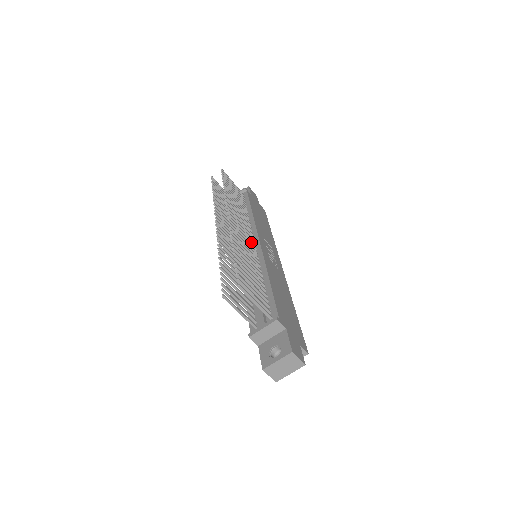
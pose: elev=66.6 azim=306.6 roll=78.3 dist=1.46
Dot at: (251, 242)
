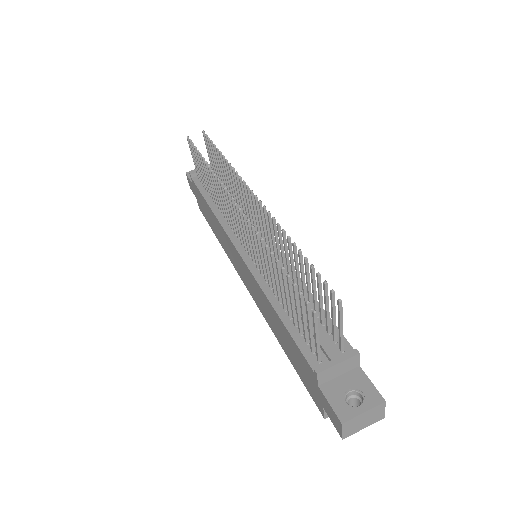
Dot at: (263, 237)
